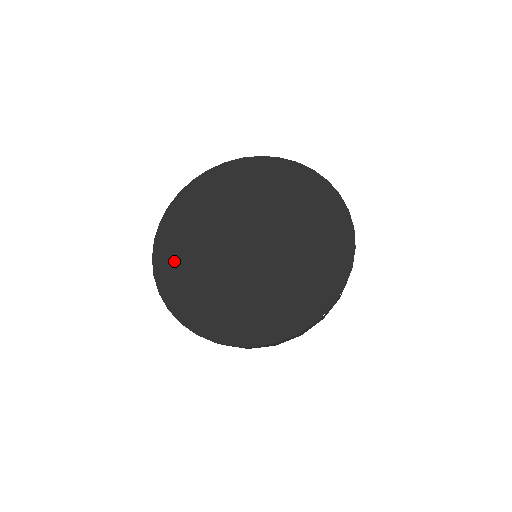
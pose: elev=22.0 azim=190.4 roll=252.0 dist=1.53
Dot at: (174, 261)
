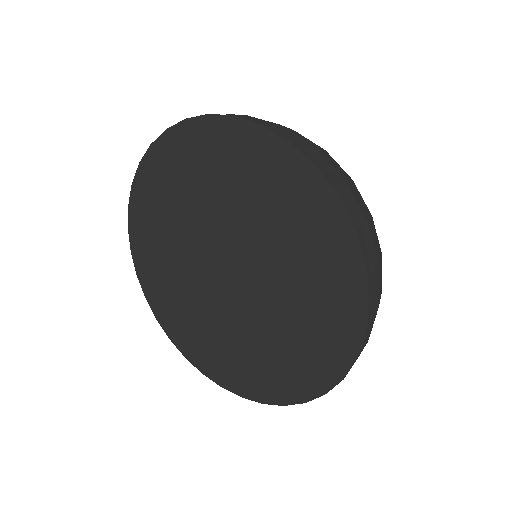
Dot at: (155, 194)
